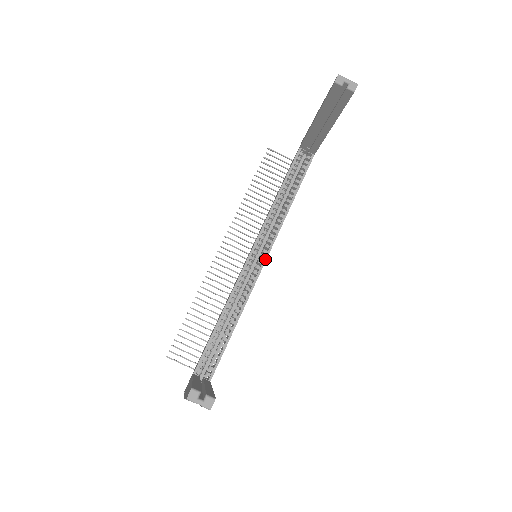
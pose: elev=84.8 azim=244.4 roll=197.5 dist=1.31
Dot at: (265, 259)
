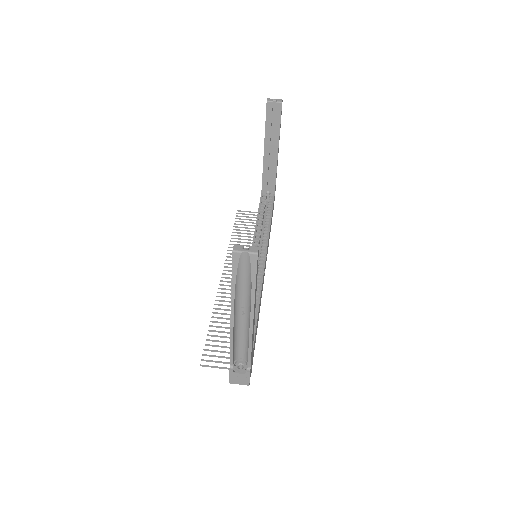
Dot at: (265, 257)
